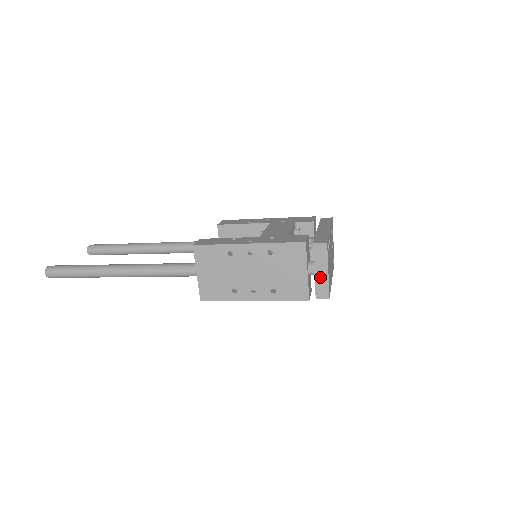
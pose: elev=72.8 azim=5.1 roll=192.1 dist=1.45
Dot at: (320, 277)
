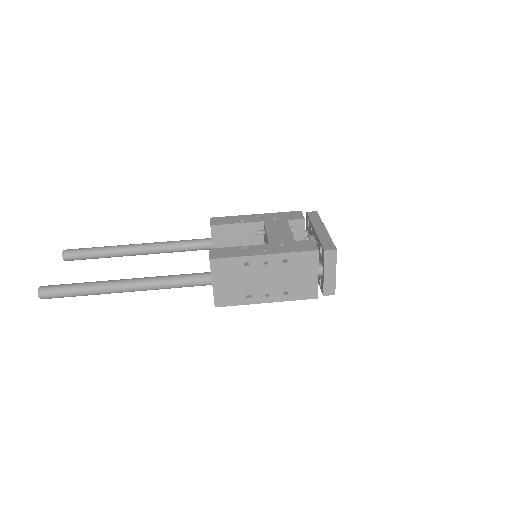
Dot at: (328, 278)
